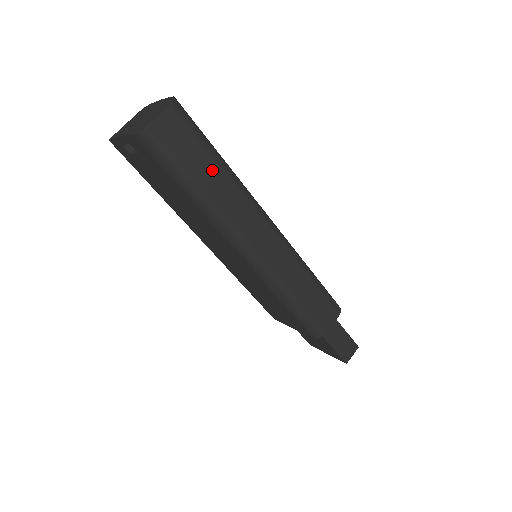
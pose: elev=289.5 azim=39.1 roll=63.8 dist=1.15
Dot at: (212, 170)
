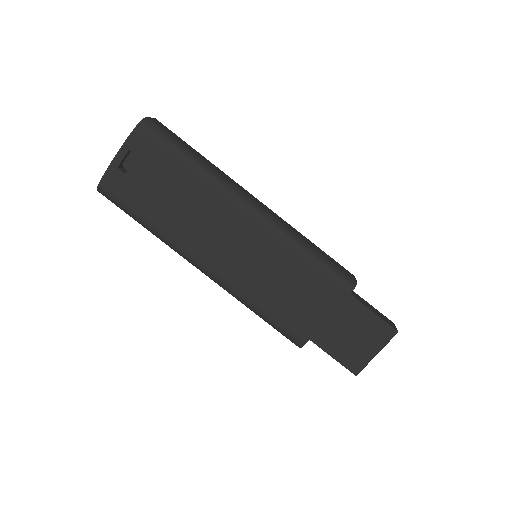
Dot at: (199, 154)
